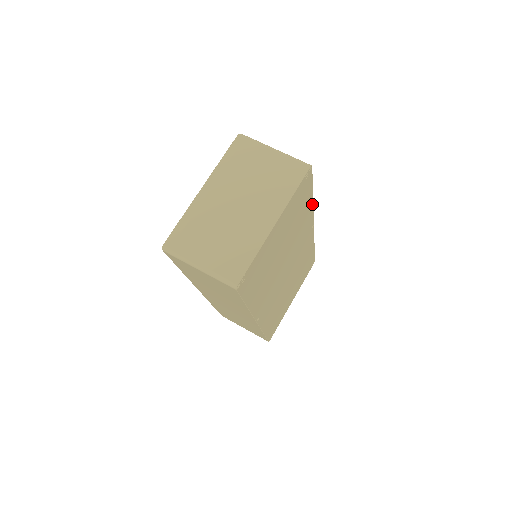
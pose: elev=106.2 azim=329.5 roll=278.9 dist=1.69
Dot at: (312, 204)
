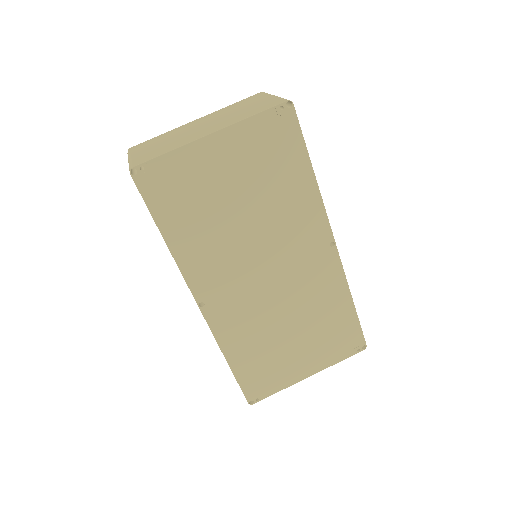
Dot at: (317, 189)
